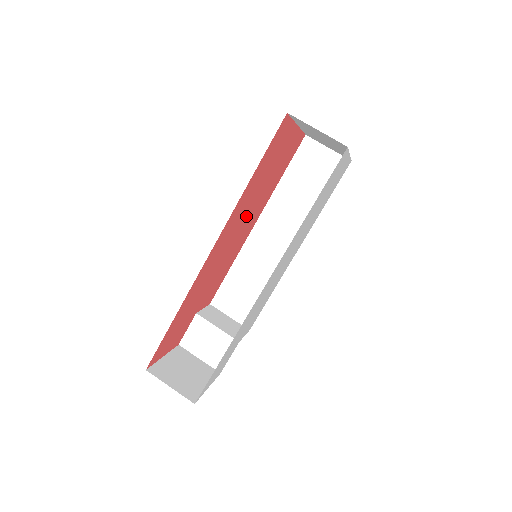
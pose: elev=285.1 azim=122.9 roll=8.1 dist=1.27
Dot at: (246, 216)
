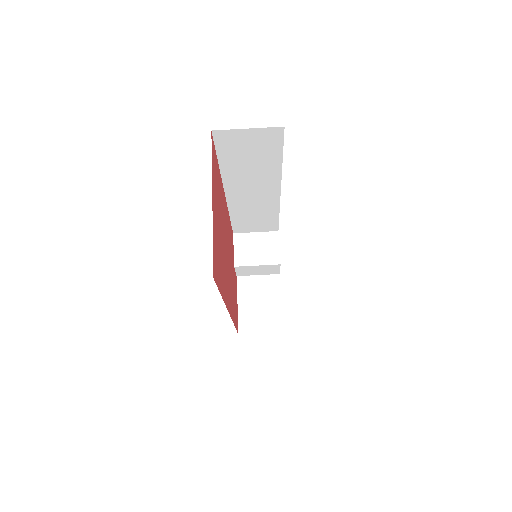
Dot at: (224, 246)
